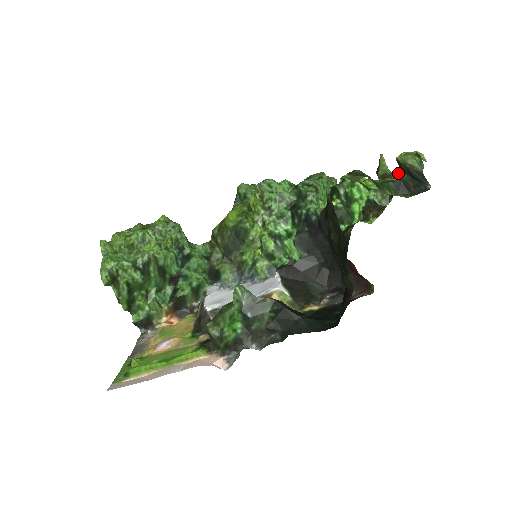
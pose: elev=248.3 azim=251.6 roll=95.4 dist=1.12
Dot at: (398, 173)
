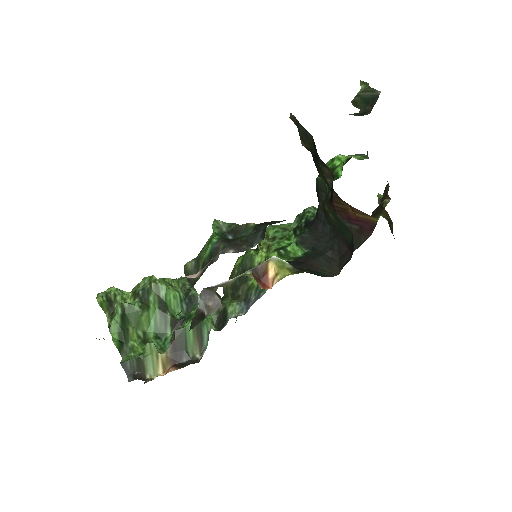
Dot at: occluded
